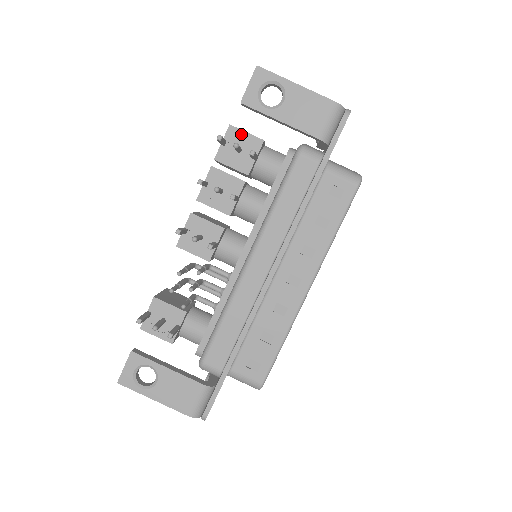
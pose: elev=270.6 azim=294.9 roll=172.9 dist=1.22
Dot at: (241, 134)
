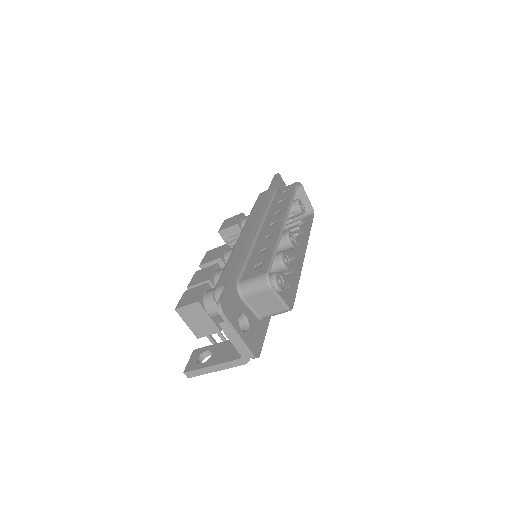
Dot at: (207, 334)
